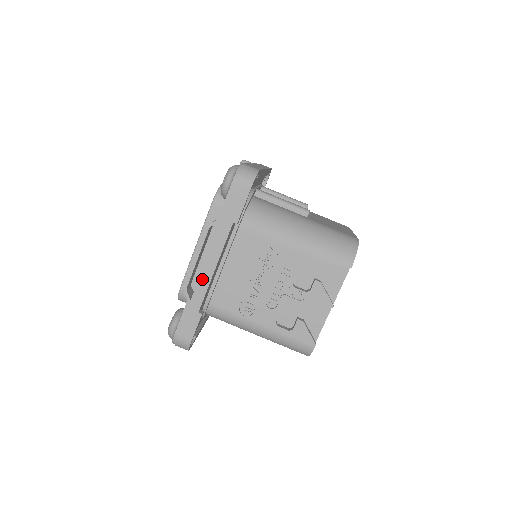
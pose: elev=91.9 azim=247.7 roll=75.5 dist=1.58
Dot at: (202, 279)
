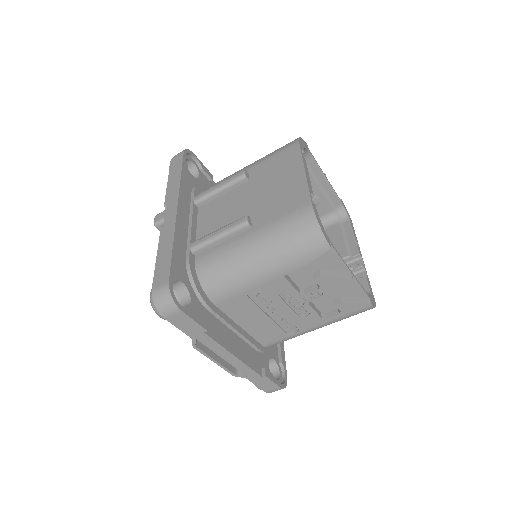
Dot at: (236, 366)
